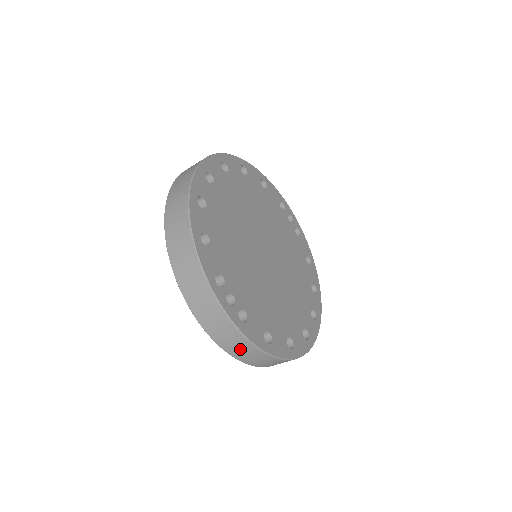
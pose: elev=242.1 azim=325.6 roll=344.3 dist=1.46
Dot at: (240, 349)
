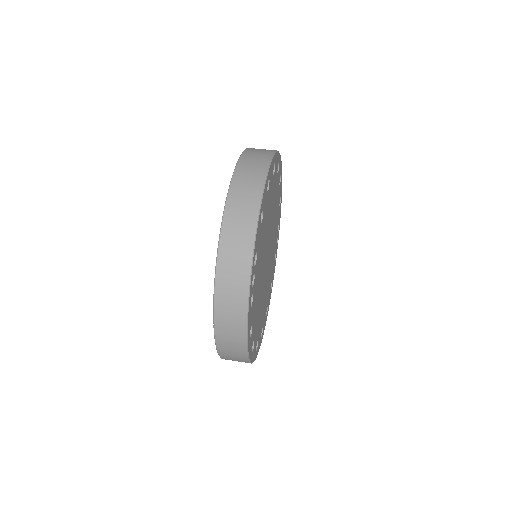
Dot at: (230, 328)
